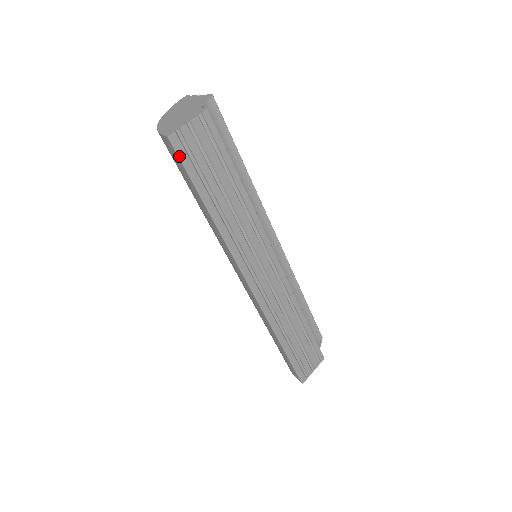
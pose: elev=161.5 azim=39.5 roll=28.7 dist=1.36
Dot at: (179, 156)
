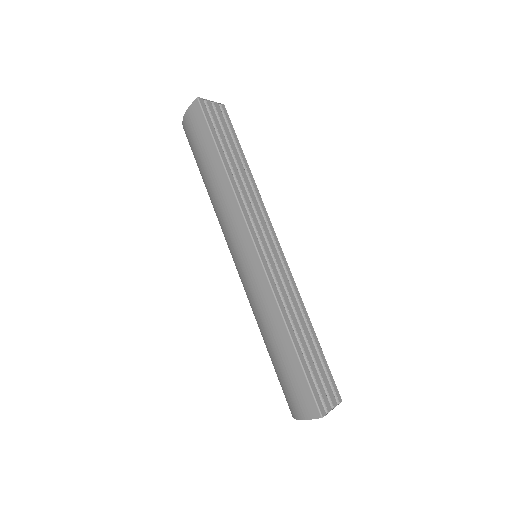
Dot at: (204, 112)
